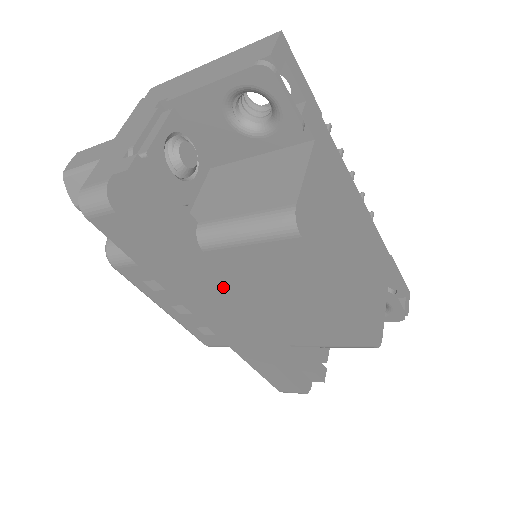
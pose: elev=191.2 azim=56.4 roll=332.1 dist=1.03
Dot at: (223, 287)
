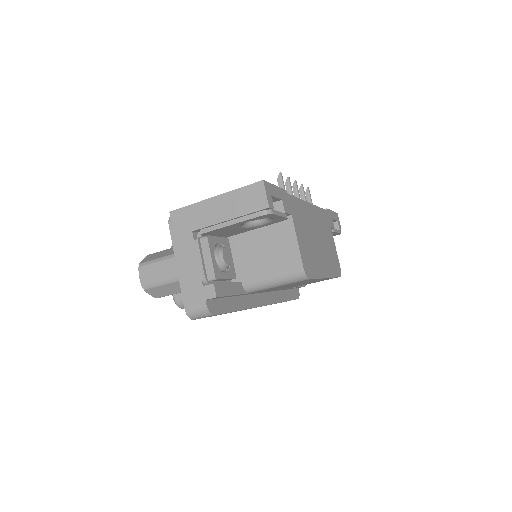
Dot at: (256, 293)
